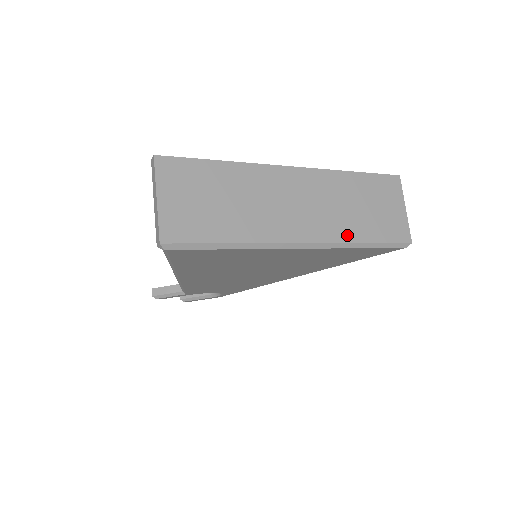
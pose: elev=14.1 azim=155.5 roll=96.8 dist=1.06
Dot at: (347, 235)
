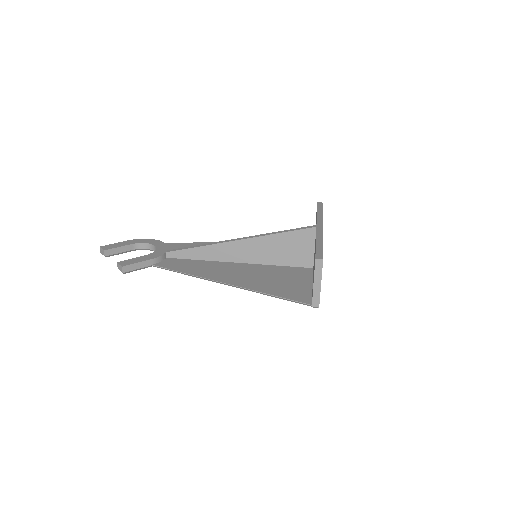
Dot at: occluded
